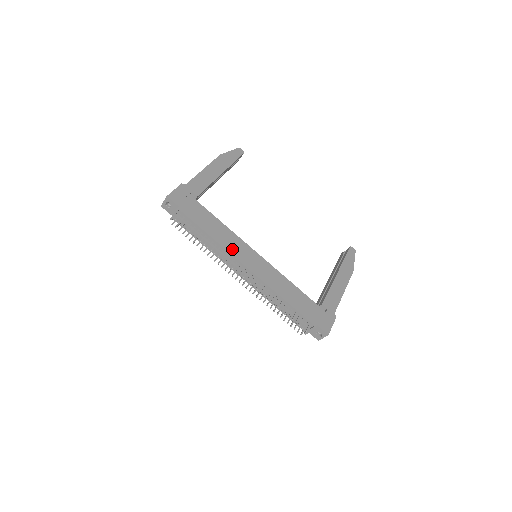
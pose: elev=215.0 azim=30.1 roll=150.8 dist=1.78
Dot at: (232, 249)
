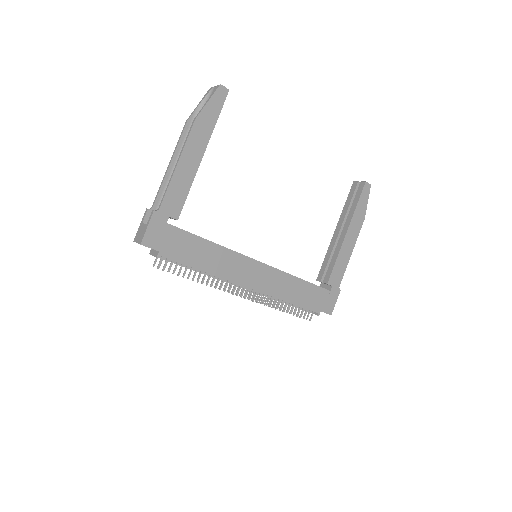
Dot at: (230, 274)
